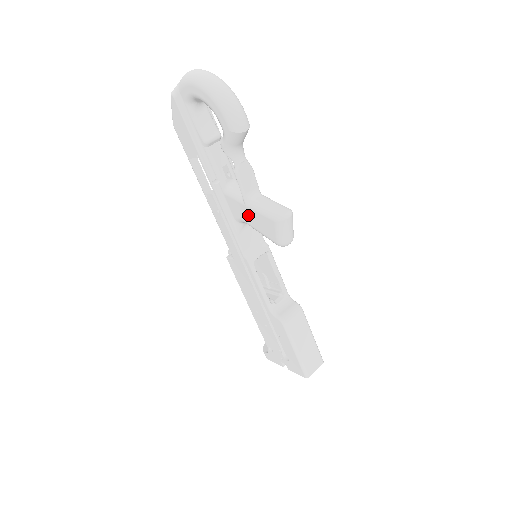
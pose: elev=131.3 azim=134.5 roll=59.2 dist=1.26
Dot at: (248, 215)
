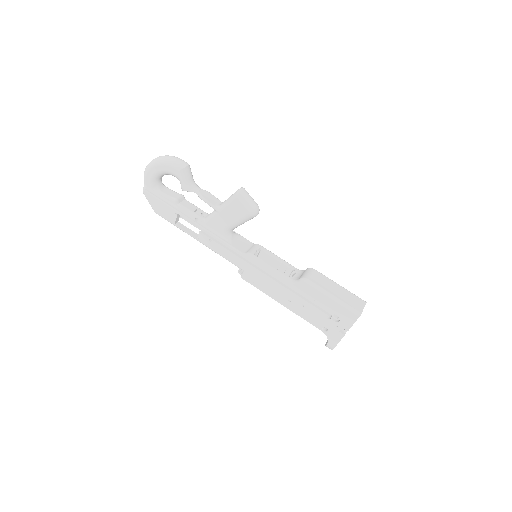
Dot at: (225, 218)
